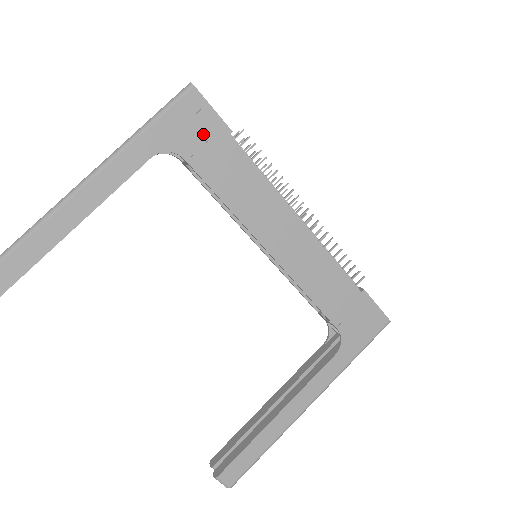
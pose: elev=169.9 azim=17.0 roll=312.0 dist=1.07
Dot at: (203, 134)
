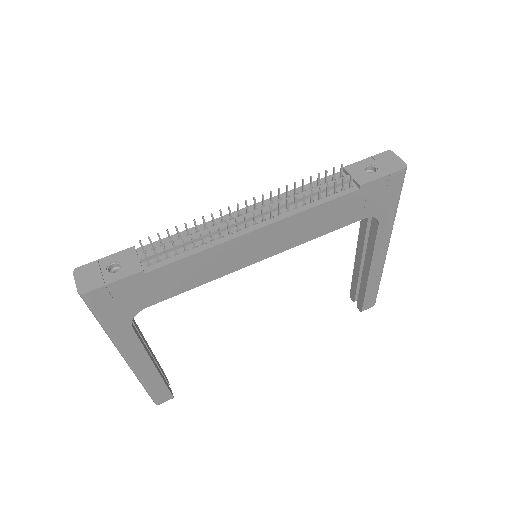
Dot at: (133, 293)
